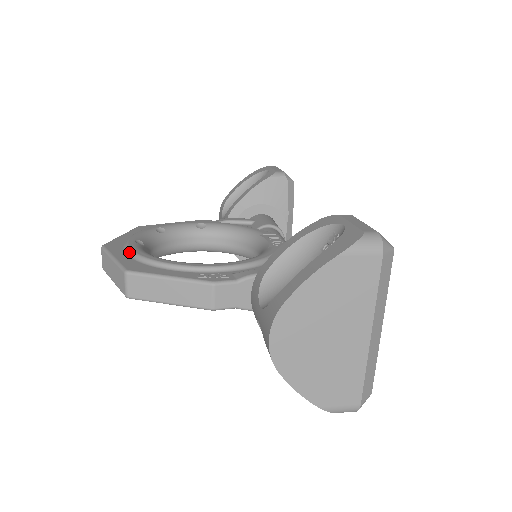
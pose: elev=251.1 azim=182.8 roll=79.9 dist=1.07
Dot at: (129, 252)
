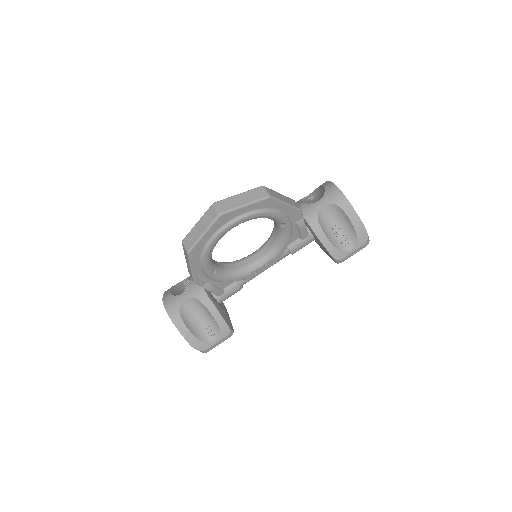
Dot at: occluded
